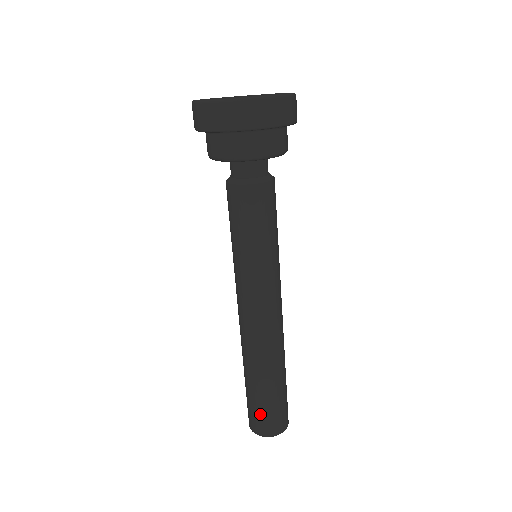
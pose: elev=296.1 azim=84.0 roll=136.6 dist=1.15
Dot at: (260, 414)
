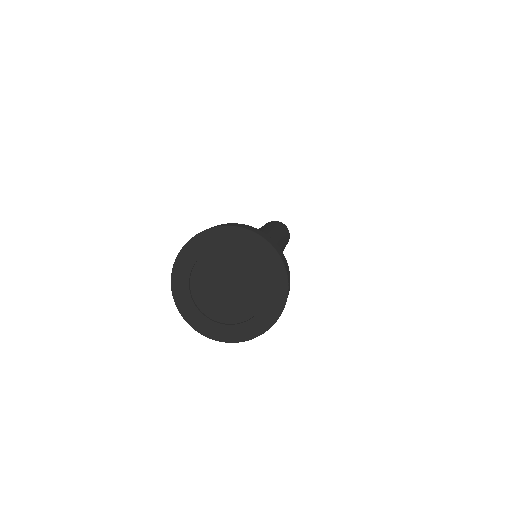
Dot at: occluded
